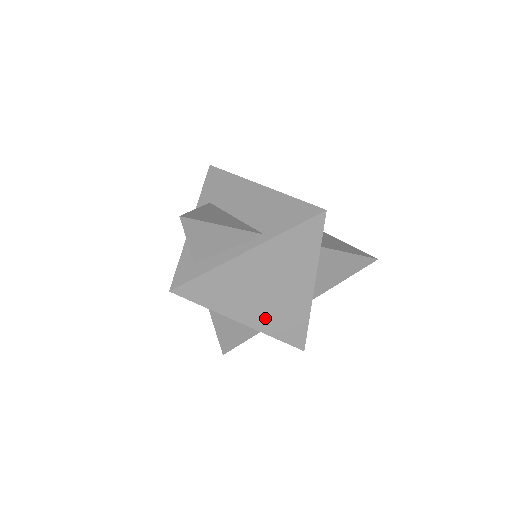
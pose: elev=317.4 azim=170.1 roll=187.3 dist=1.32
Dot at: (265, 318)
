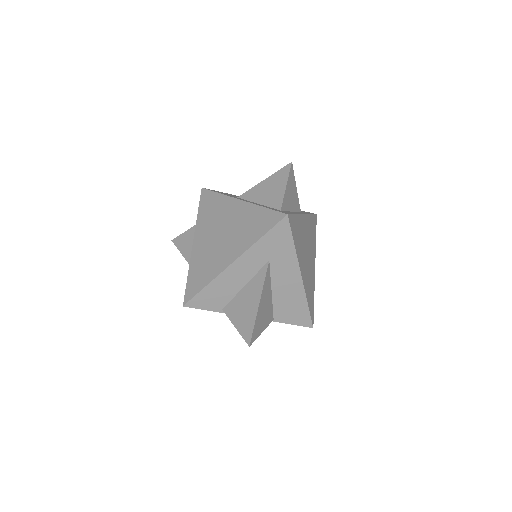
Dot at: (306, 280)
